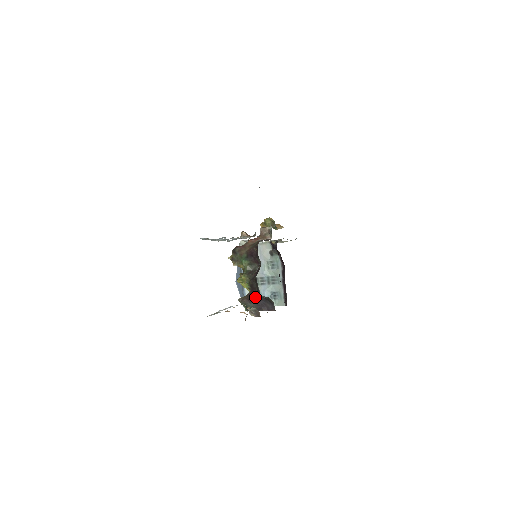
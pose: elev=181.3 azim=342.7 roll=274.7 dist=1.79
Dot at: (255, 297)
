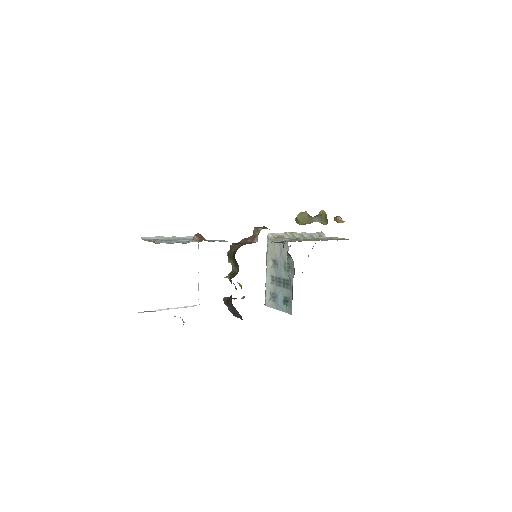
Dot at: (231, 301)
